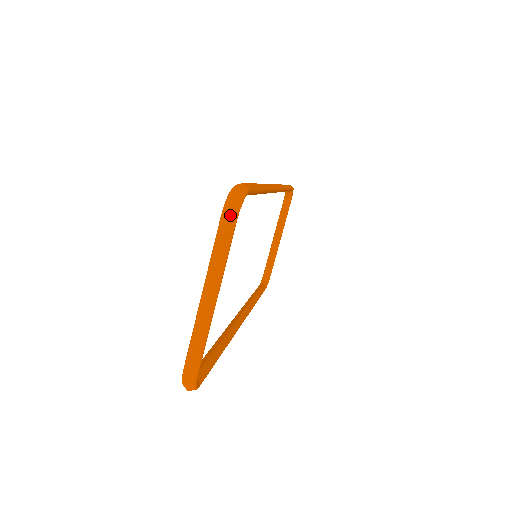
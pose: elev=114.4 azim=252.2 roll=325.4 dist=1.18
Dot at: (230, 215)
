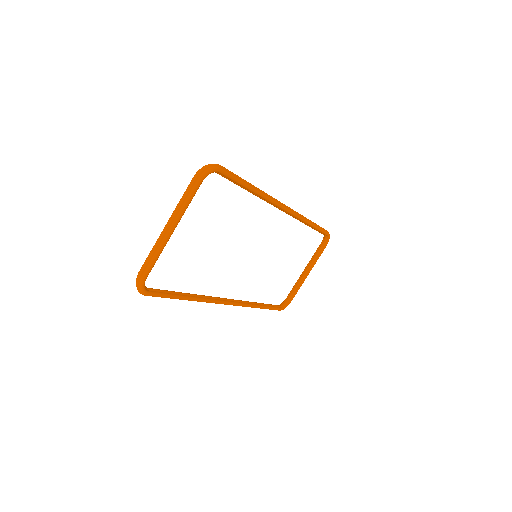
Dot at: (197, 176)
